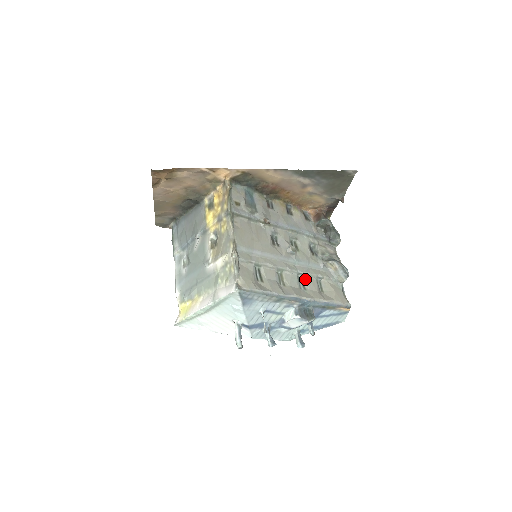
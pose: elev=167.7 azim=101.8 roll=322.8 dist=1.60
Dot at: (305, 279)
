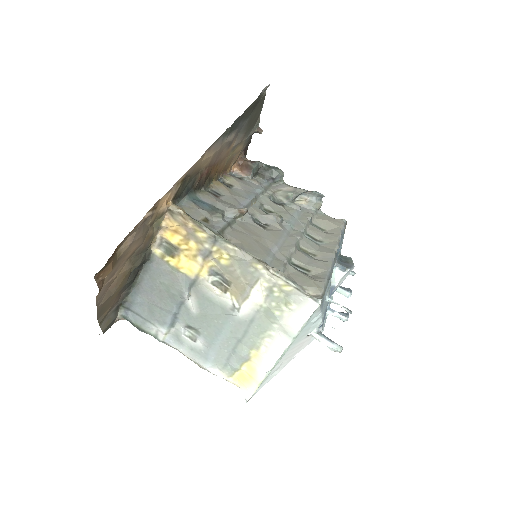
Dot at: (310, 233)
